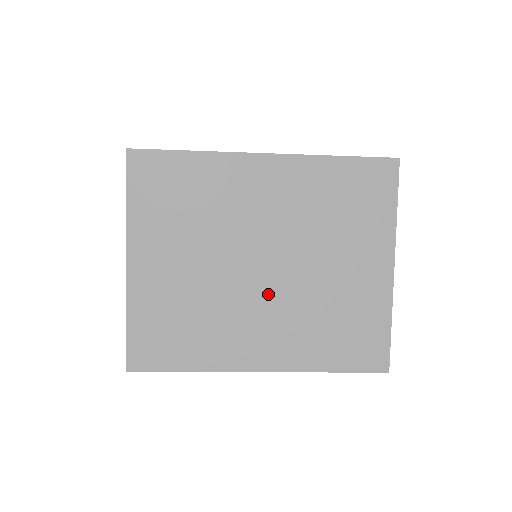
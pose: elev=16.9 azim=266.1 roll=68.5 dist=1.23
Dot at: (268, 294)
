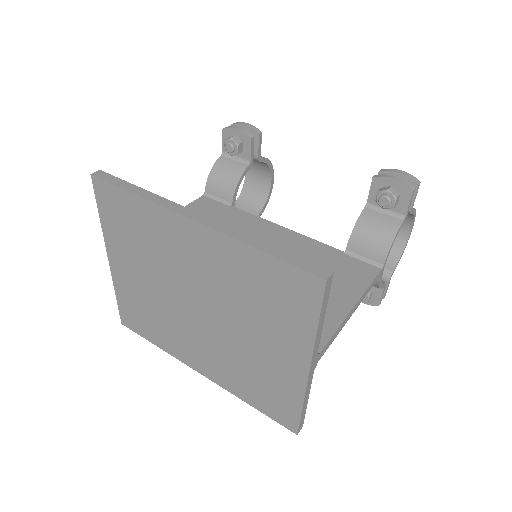
Dot at: (202, 330)
